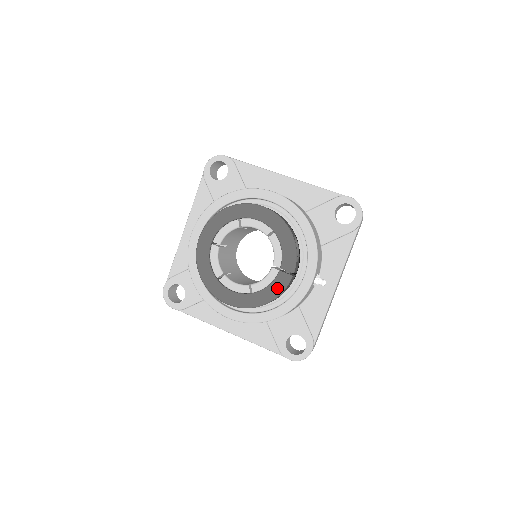
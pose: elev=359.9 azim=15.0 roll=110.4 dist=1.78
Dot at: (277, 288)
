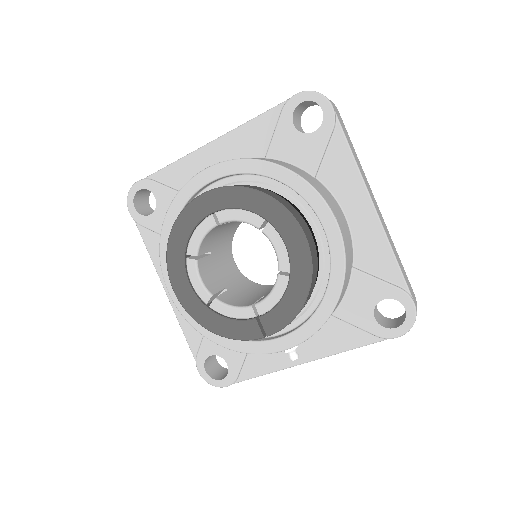
Dot at: (237, 331)
